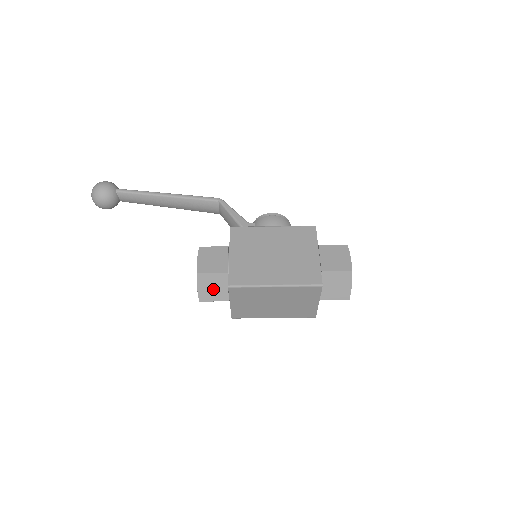
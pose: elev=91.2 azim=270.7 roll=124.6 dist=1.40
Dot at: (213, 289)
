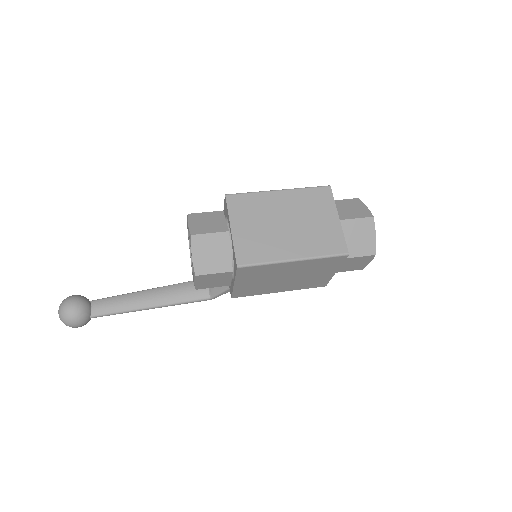
Dot at: (208, 224)
